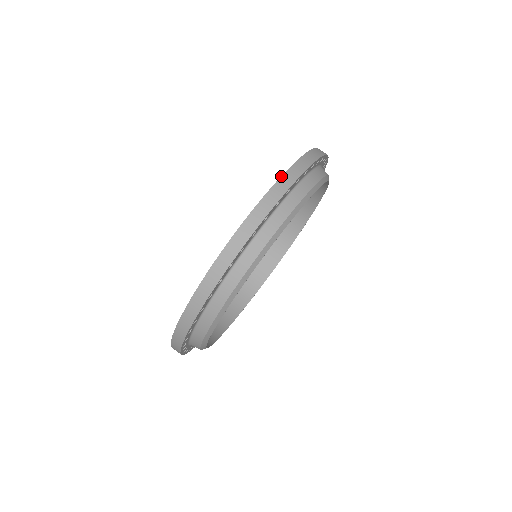
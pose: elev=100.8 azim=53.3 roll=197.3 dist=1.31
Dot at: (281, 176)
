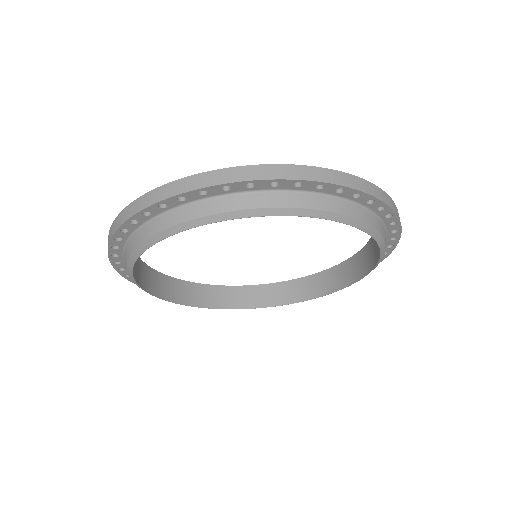
Dot at: (182, 178)
